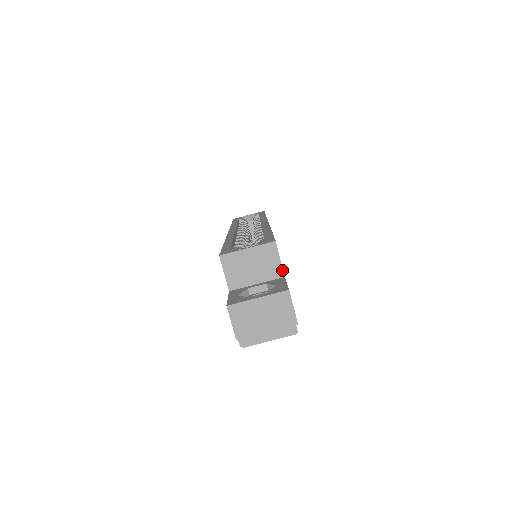
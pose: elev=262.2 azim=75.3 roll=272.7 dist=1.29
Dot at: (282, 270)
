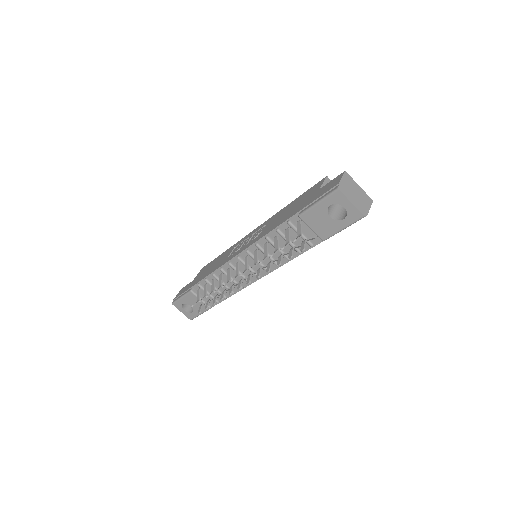
Dot at: occluded
